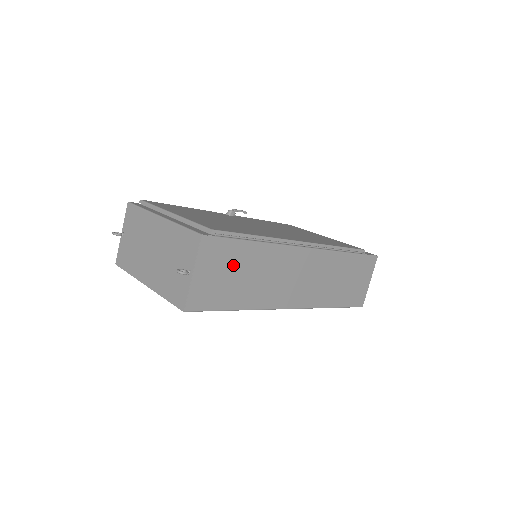
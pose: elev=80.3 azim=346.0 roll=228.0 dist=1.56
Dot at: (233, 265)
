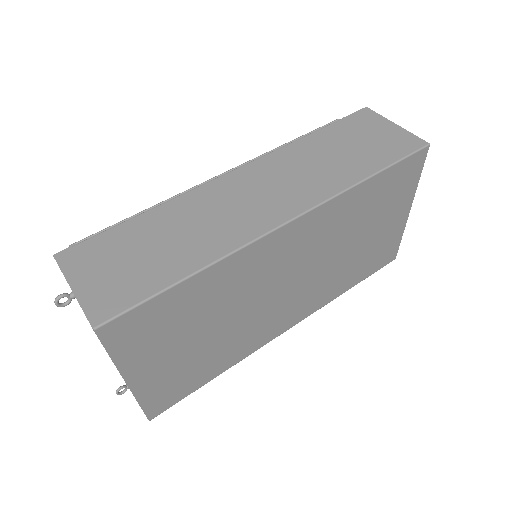
Dot at: (129, 248)
